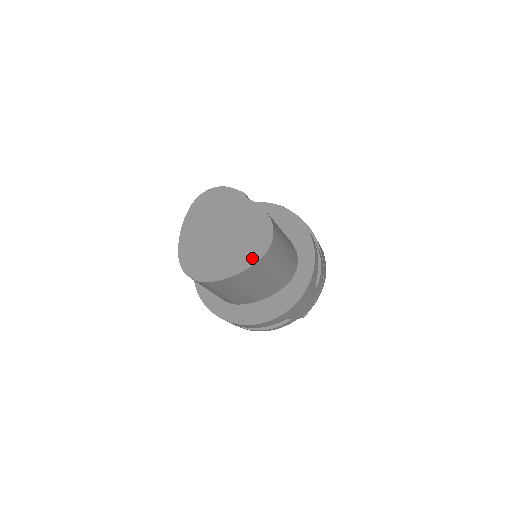
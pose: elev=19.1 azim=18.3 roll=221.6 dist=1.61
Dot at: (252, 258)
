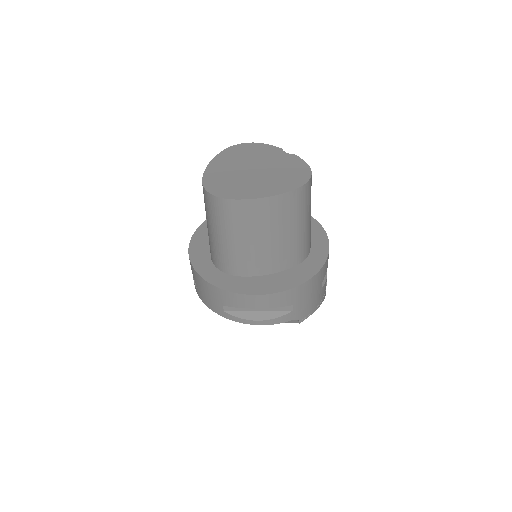
Dot at: (287, 187)
